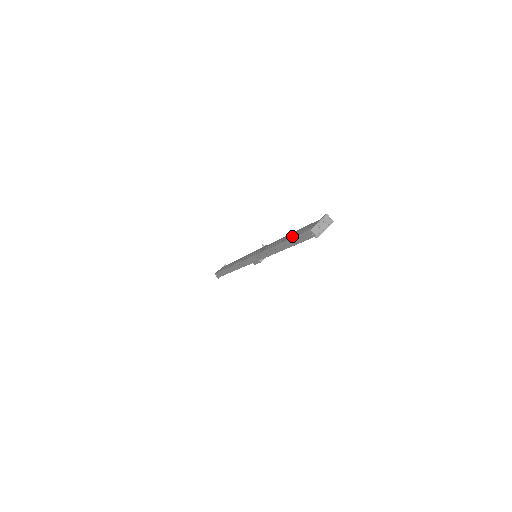
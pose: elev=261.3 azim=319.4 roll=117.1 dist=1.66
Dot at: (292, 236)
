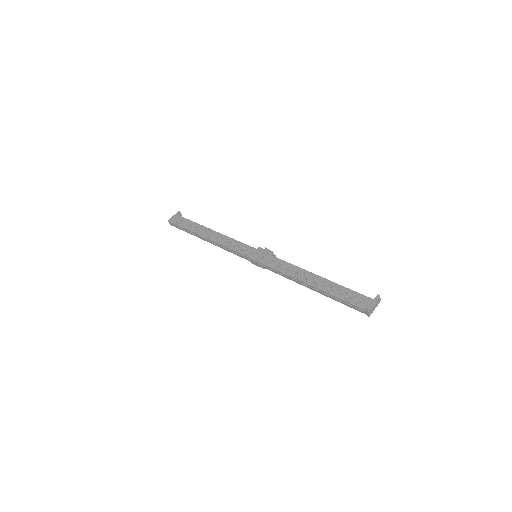
Dot at: (334, 292)
